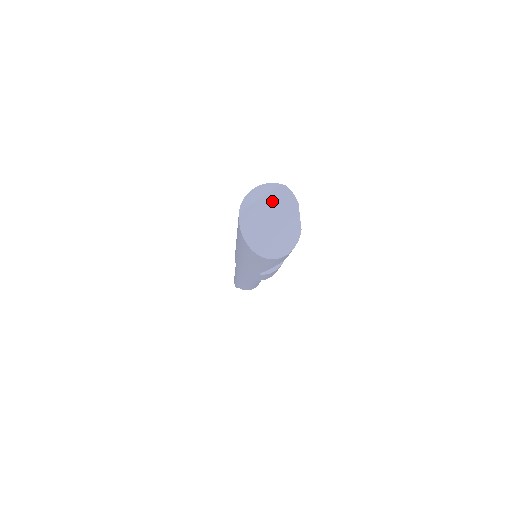
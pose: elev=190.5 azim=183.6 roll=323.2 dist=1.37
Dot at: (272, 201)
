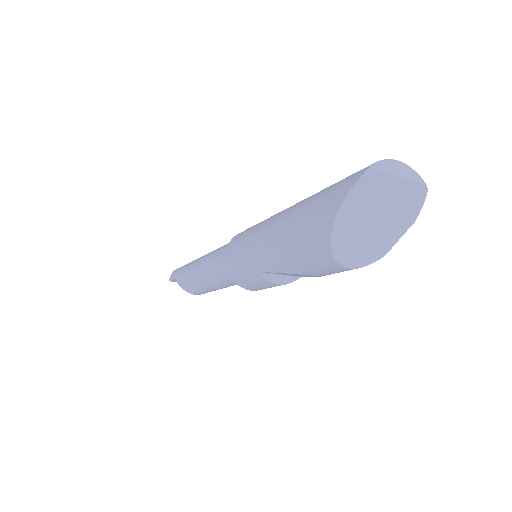
Dot at: (403, 192)
